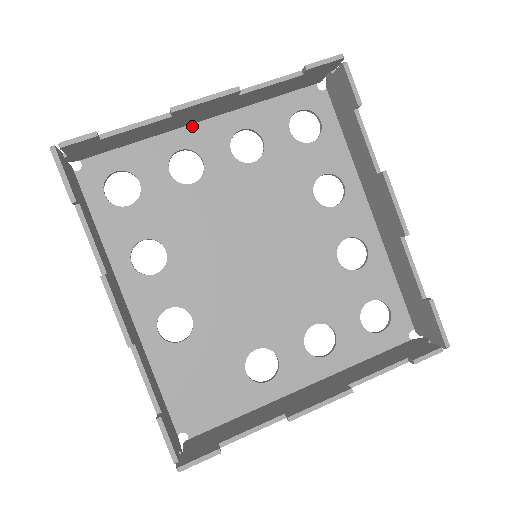
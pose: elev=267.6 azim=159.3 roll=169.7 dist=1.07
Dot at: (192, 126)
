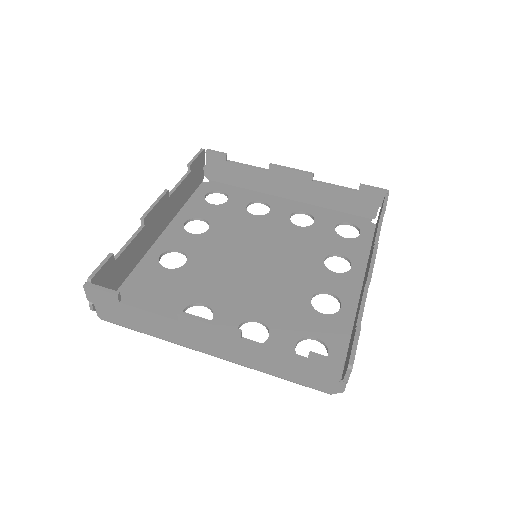
Dot at: (279, 198)
